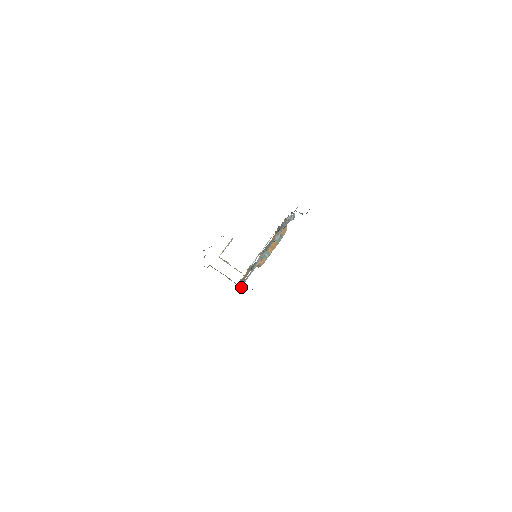
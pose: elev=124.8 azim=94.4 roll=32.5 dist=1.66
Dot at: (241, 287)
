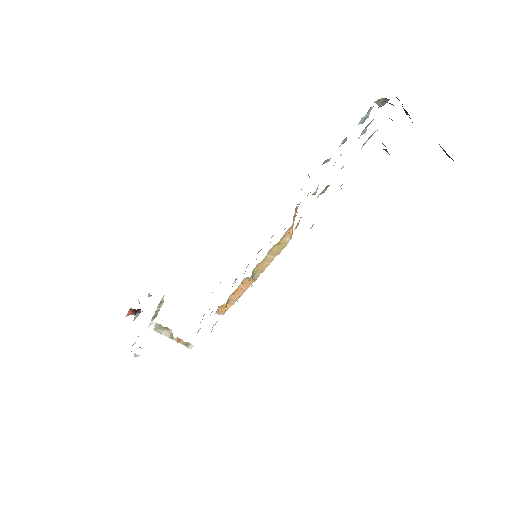
Dot at: occluded
